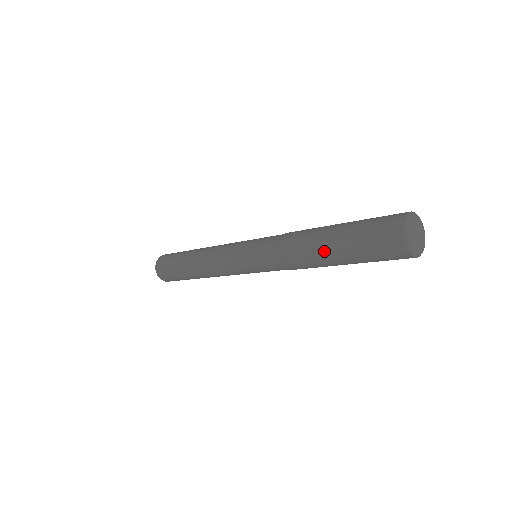
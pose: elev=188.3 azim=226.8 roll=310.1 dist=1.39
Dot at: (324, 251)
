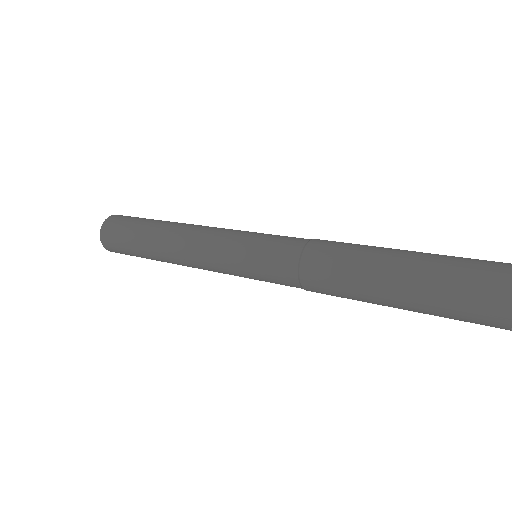
Dot at: (375, 299)
